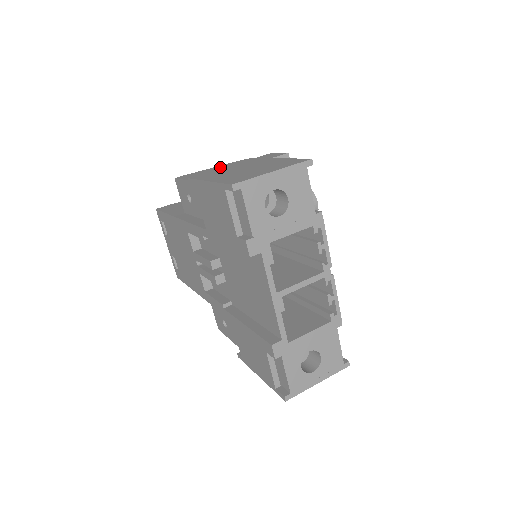
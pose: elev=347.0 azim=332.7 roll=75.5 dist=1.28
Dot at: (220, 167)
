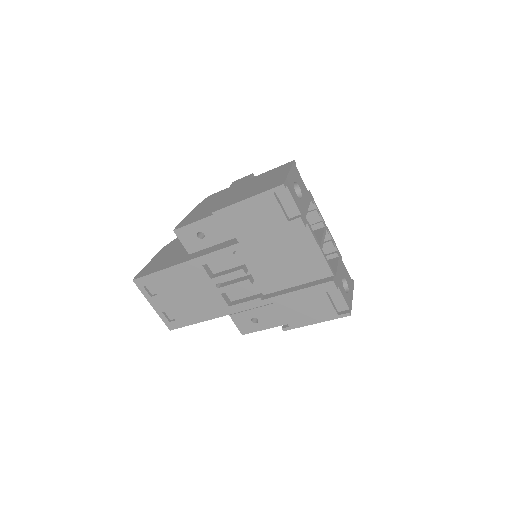
Dot at: (199, 208)
